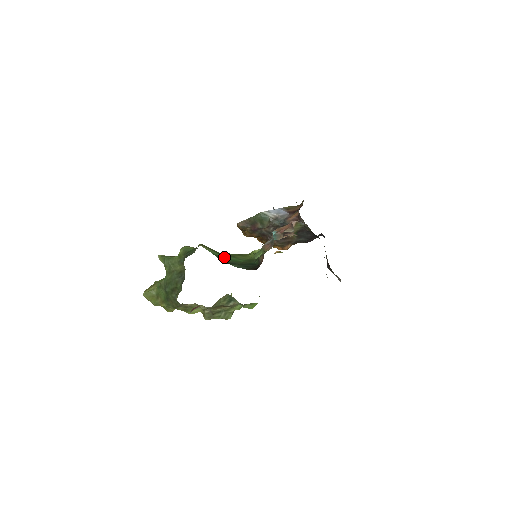
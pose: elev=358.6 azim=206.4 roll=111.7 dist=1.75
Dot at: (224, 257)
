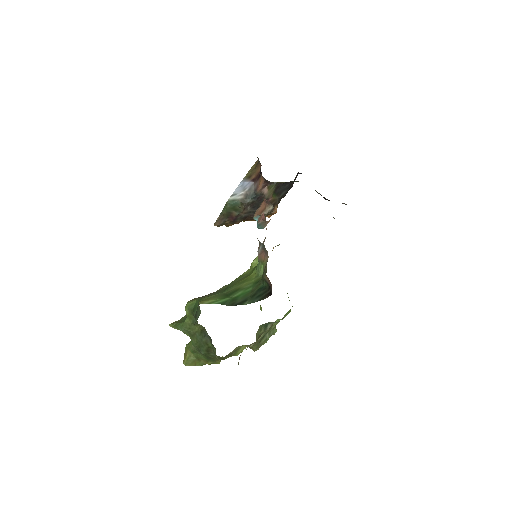
Dot at: (231, 298)
